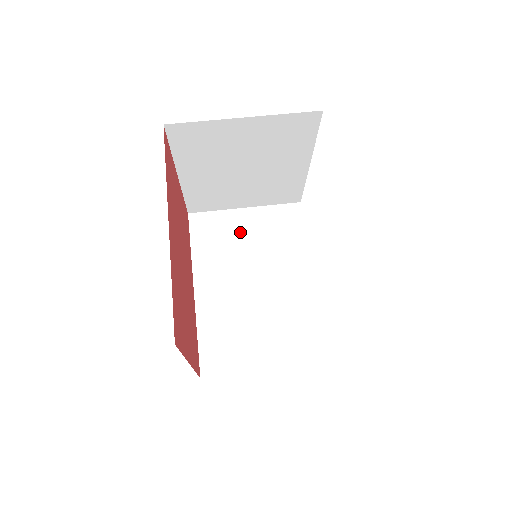
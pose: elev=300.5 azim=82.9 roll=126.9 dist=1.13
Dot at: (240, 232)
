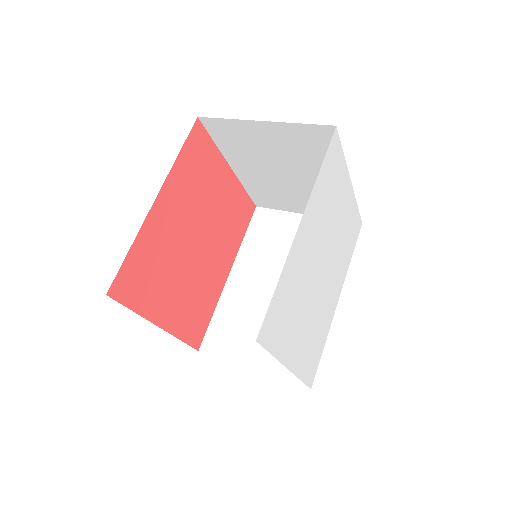
Dot at: (291, 236)
